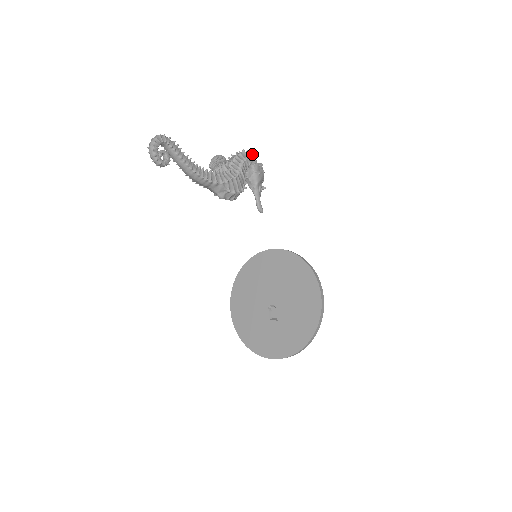
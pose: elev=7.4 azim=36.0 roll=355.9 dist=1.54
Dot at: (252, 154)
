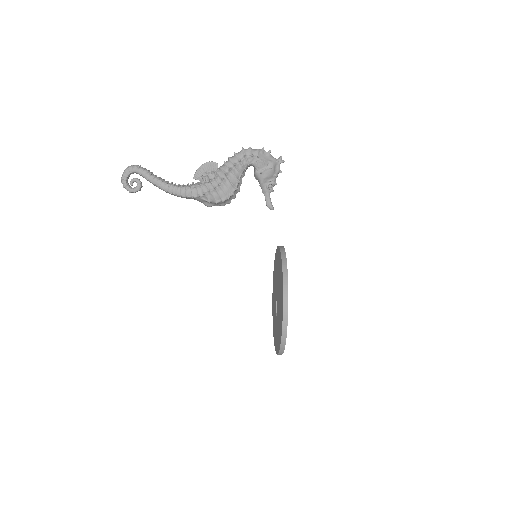
Dot at: (257, 149)
